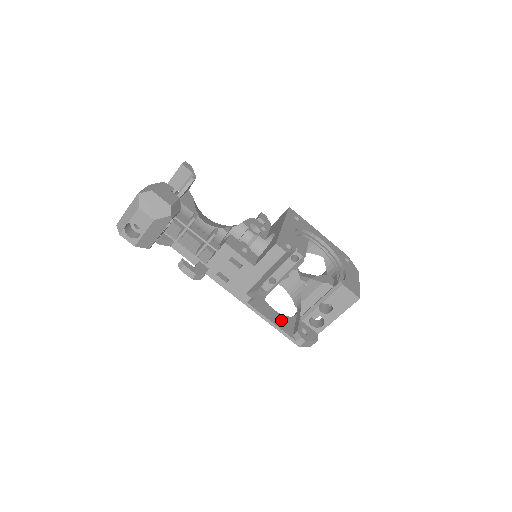
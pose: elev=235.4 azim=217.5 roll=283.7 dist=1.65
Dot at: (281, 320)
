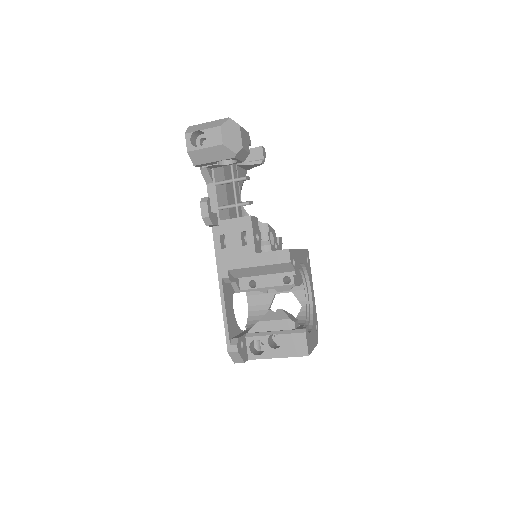
Dot at: (232, 319)
